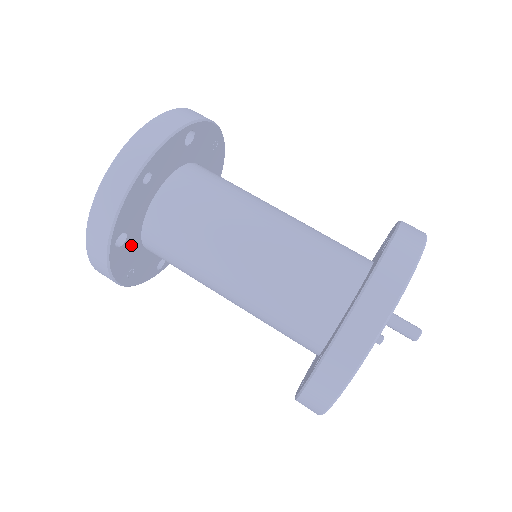
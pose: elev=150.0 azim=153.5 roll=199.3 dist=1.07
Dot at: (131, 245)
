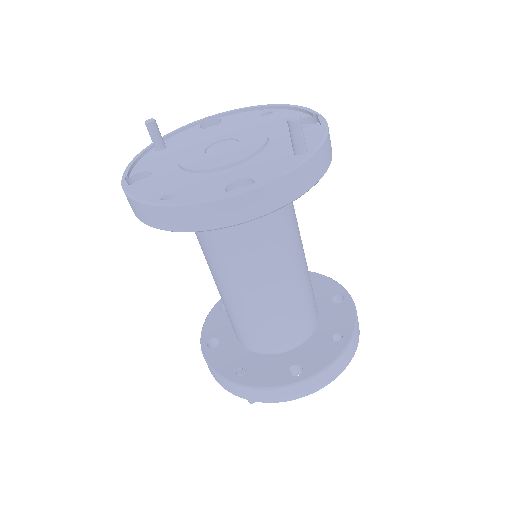
Dot at: occluded
